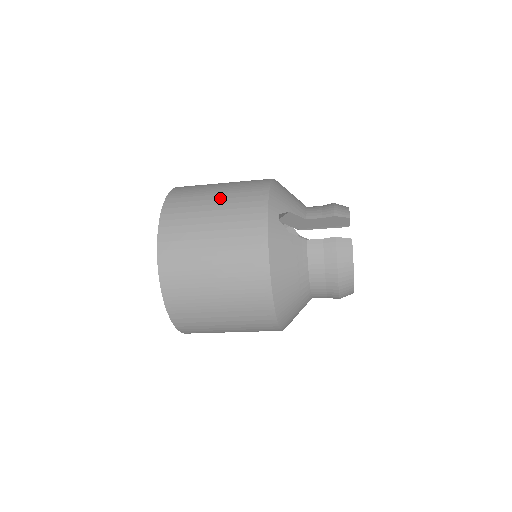
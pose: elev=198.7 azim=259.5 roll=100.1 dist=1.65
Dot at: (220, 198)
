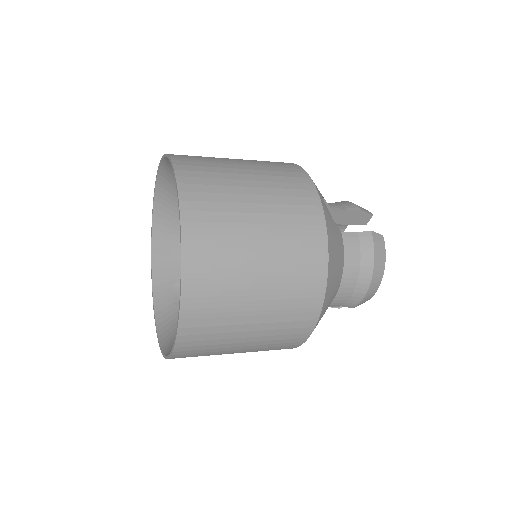
Dot at: (250, 168)
